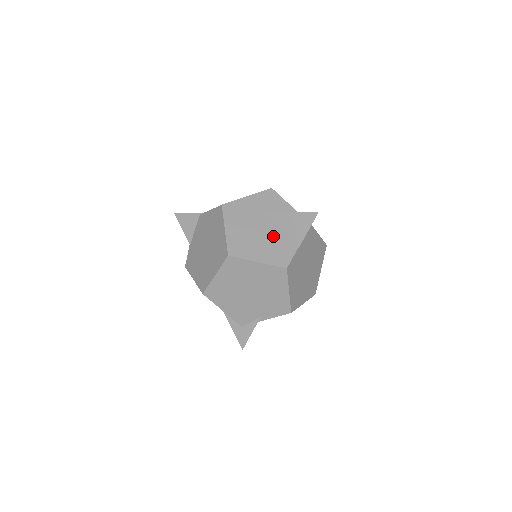
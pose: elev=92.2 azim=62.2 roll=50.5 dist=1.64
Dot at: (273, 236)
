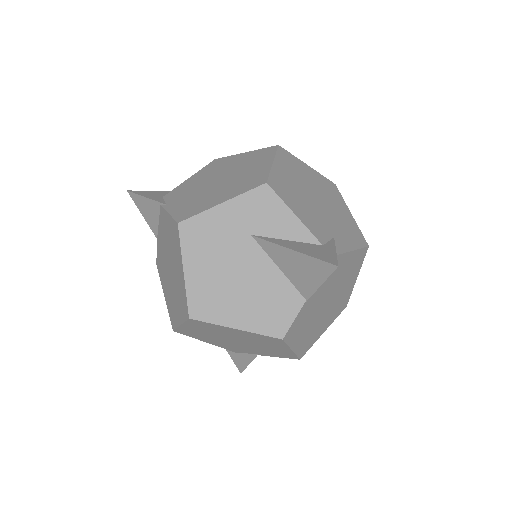
Dot at: (263, 281)
